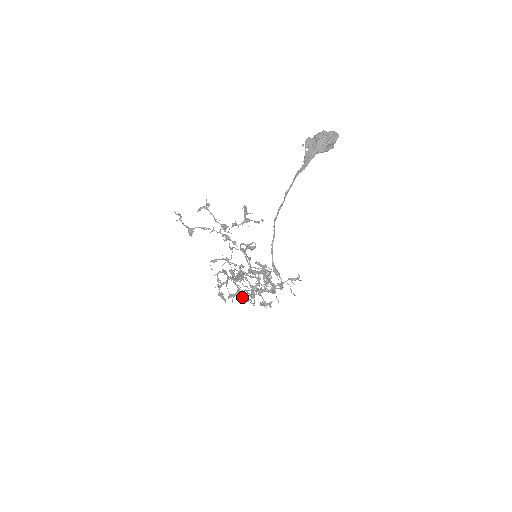
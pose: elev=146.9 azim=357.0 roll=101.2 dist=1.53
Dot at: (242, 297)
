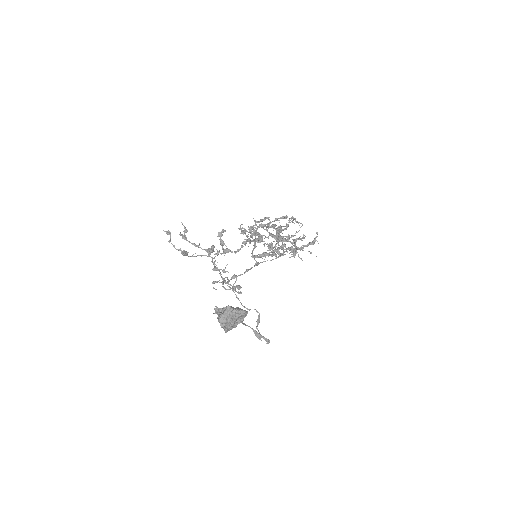
Dot at: occluded
